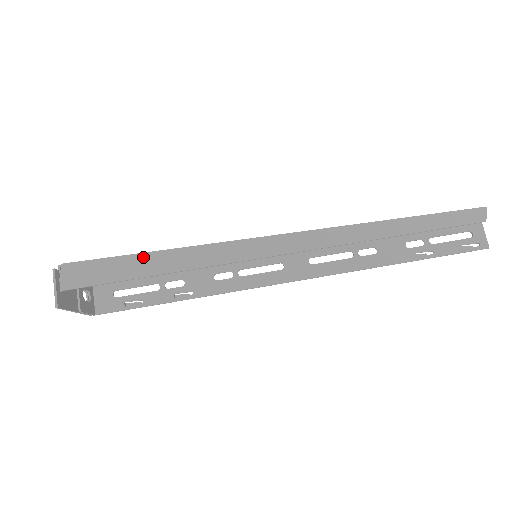
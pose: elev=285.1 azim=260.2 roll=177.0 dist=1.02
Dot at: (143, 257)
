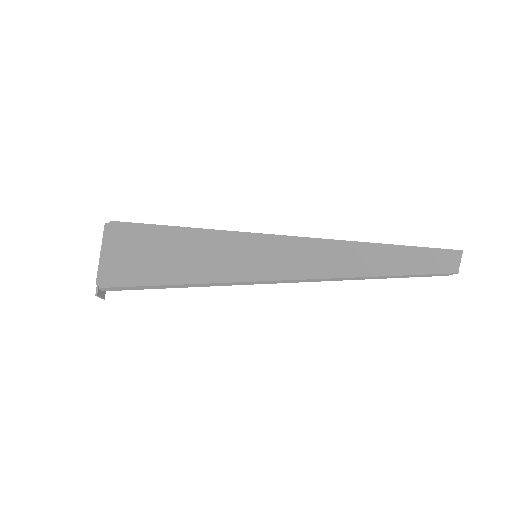
Dot at: (164, 286)
